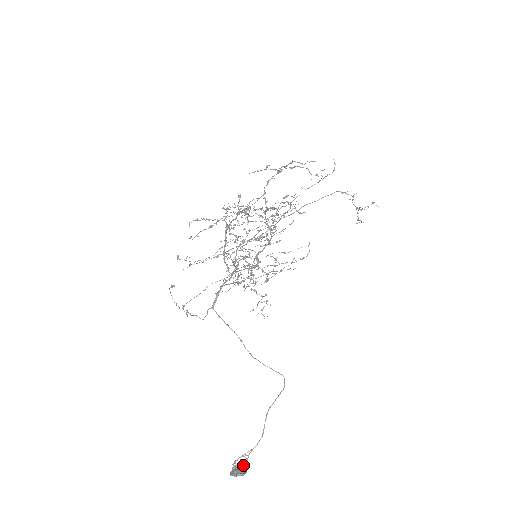
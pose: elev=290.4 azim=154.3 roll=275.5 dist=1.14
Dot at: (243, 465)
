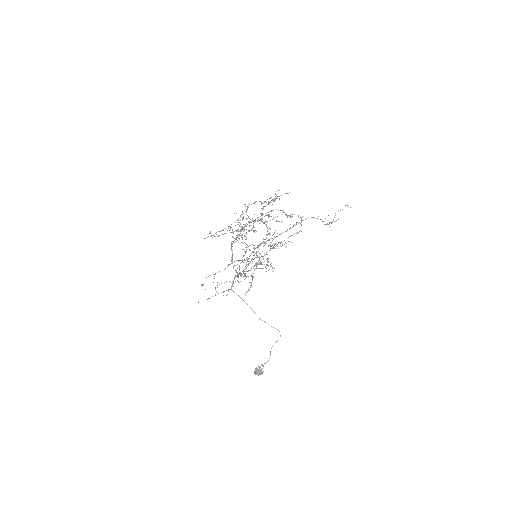
Dot at: (261, 369)
